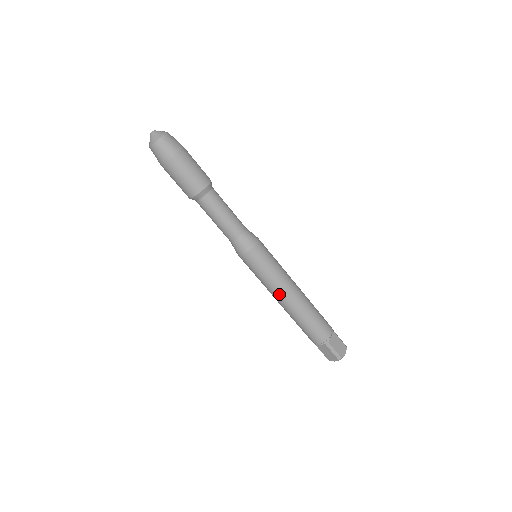
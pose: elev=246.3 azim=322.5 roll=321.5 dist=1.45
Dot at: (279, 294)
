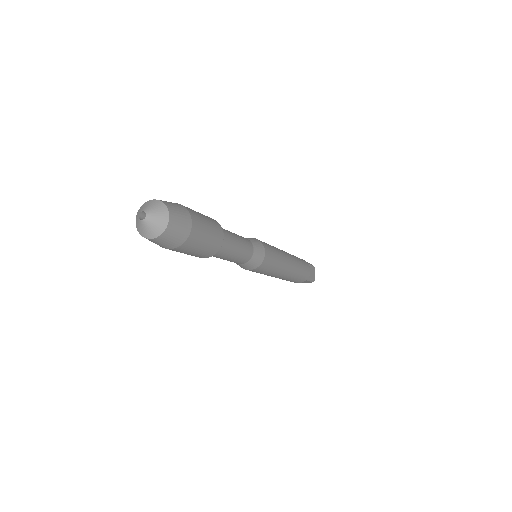
Dot at: (279, 275)
